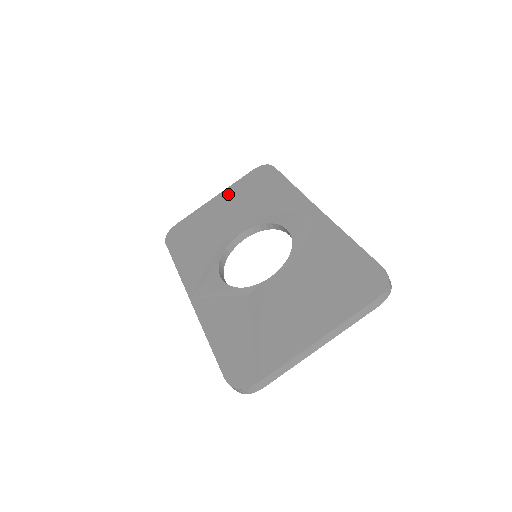
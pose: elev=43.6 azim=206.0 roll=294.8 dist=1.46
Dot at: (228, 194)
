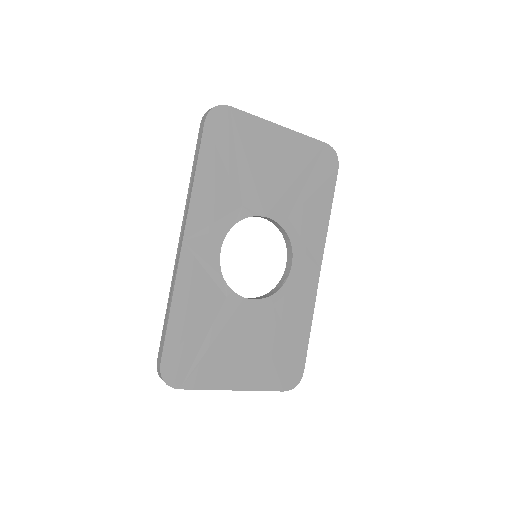
Dot at: (292, 144)
